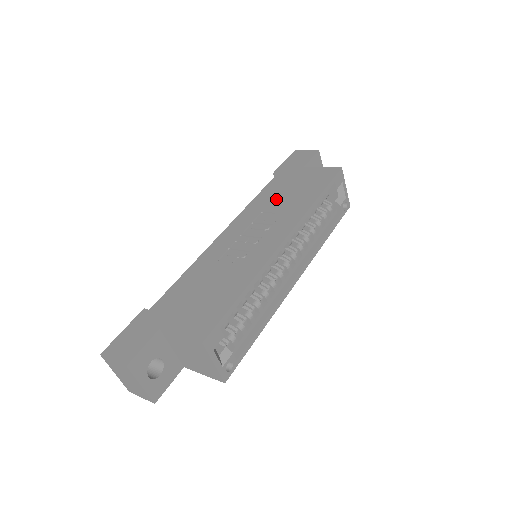
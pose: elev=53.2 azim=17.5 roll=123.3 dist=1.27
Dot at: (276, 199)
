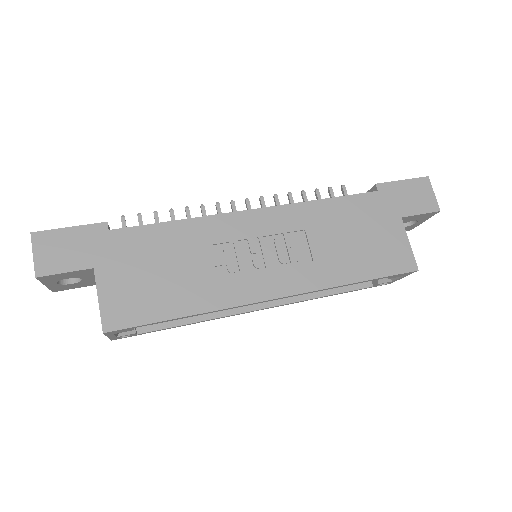
Dot at: (332, 231)
